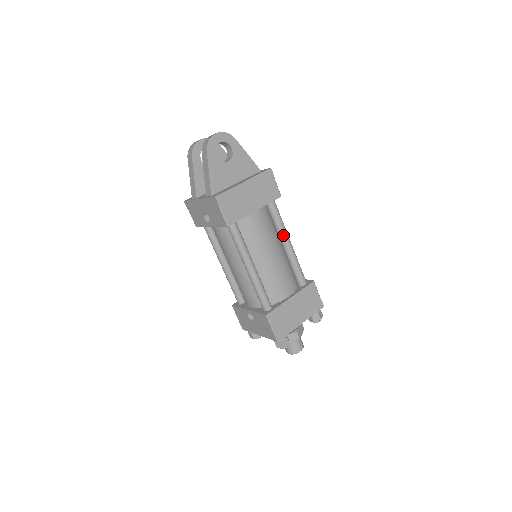
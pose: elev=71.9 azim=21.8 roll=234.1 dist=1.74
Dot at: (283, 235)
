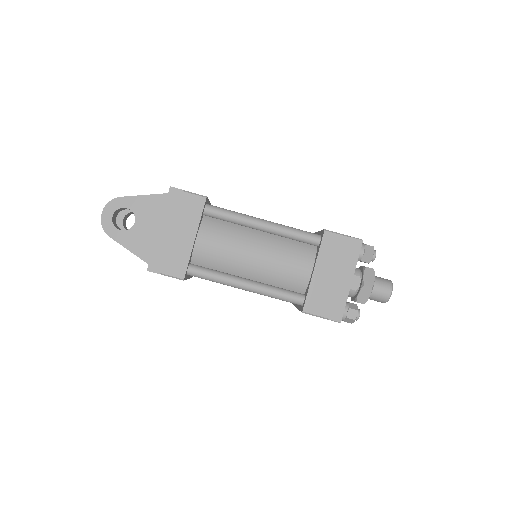
Dot at: (248, 224)
